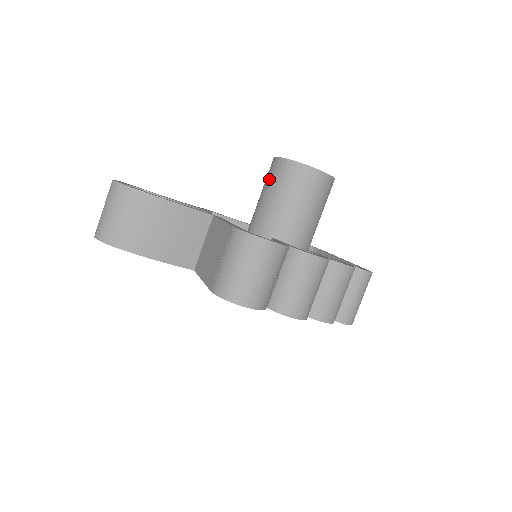
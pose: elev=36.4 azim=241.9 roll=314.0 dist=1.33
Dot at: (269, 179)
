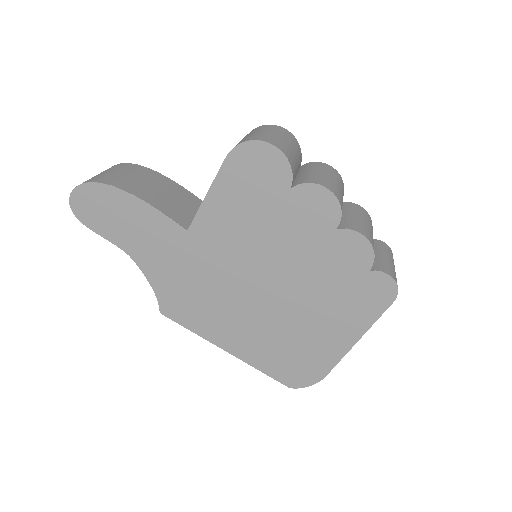
Dot at: occluded
